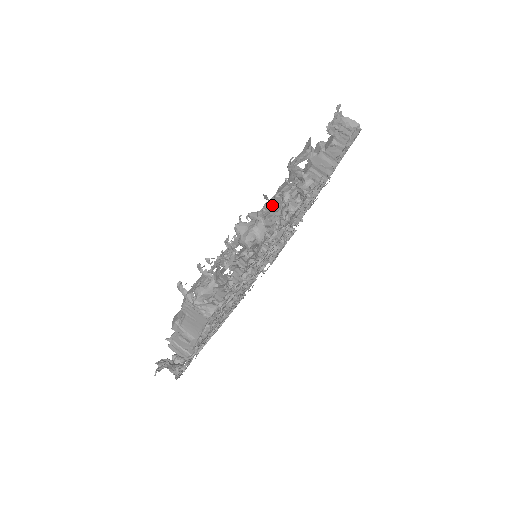
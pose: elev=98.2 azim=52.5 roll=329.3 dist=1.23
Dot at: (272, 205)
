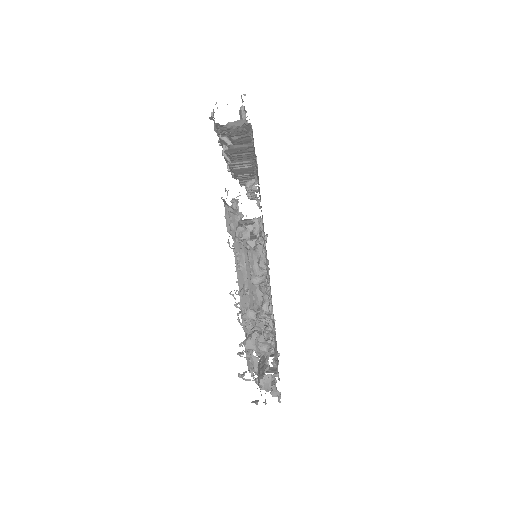
Dot at: occluded
